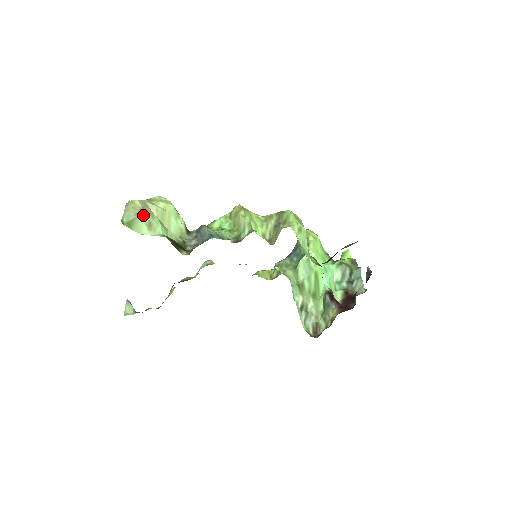
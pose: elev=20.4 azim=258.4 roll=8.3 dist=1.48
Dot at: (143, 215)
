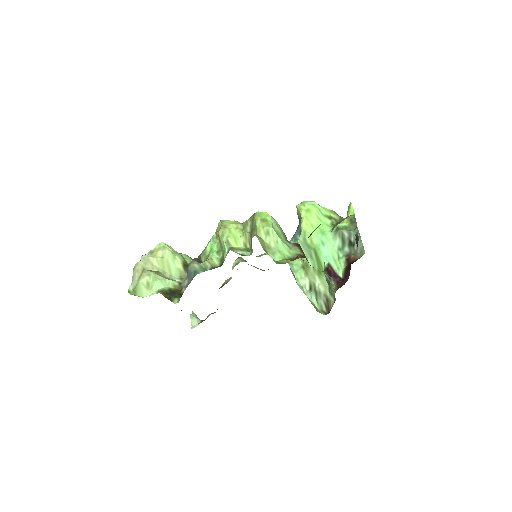
Dot at: (142, 278)
